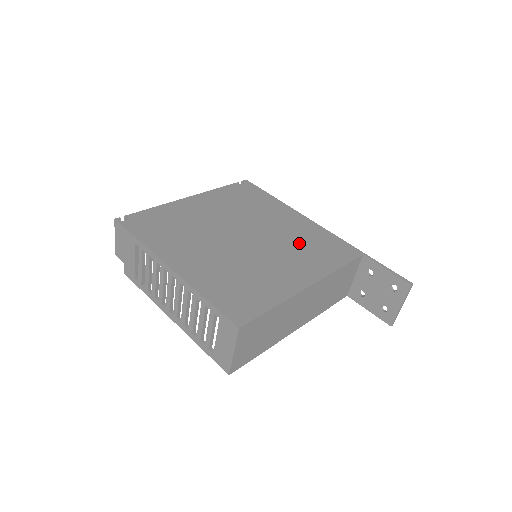
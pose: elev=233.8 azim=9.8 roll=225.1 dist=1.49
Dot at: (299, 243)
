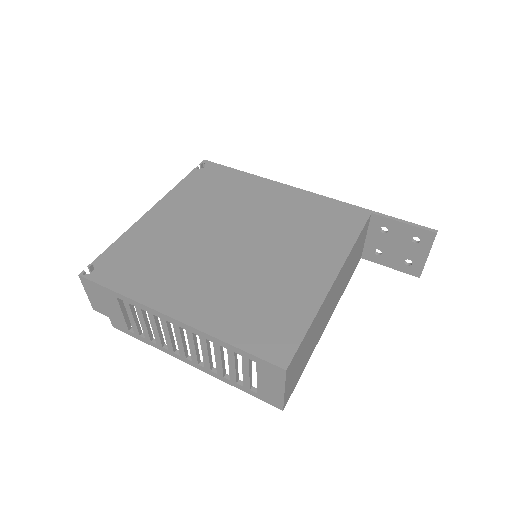
Dot at: (299, 225)
